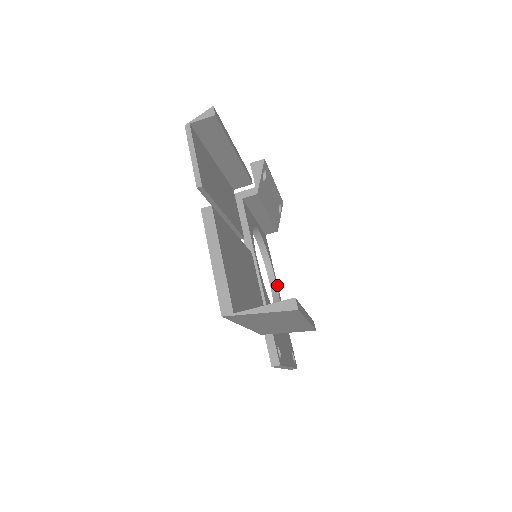
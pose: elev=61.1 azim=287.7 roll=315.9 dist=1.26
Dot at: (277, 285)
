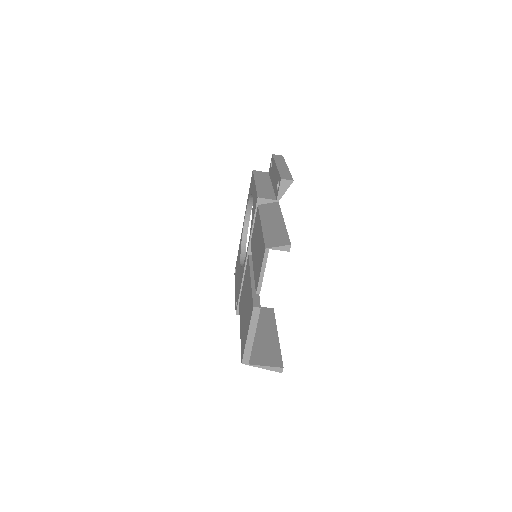
Dot at: (249, 218)
